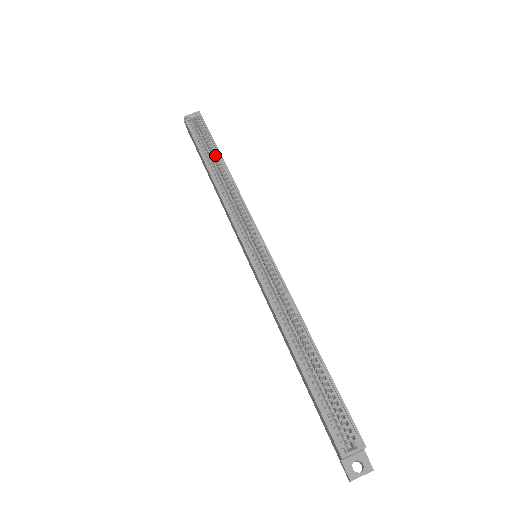
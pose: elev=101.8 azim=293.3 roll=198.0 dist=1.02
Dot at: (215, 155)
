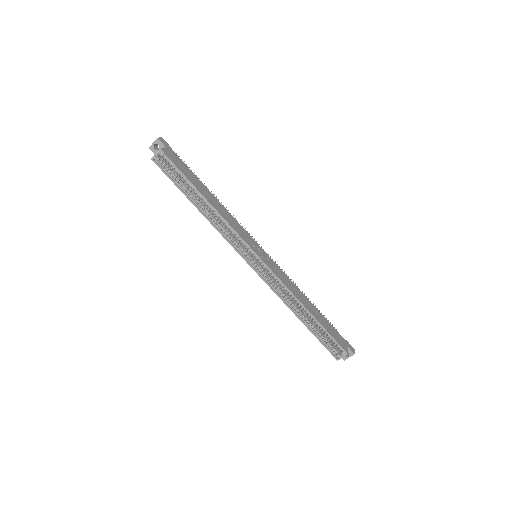
Dot at: (195, 192)
